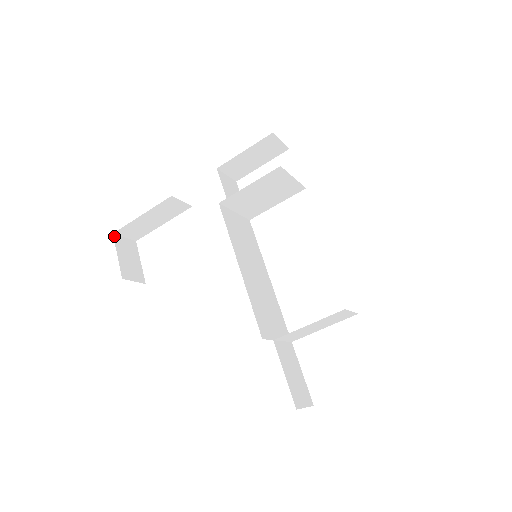
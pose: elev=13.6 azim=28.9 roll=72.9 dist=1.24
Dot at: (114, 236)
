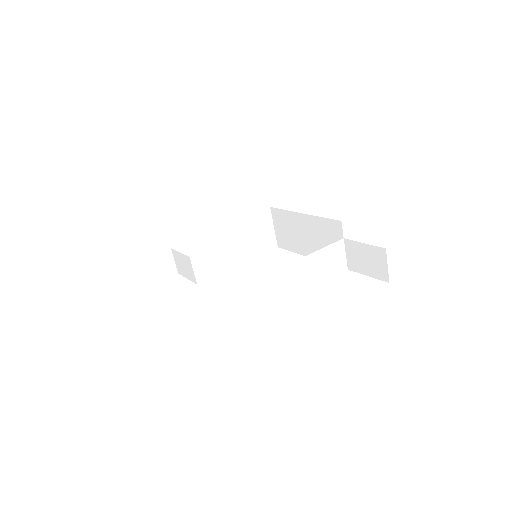
Dot at: (105, 275)
